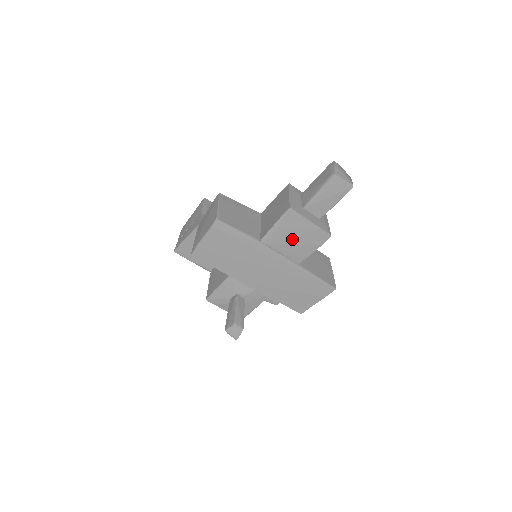
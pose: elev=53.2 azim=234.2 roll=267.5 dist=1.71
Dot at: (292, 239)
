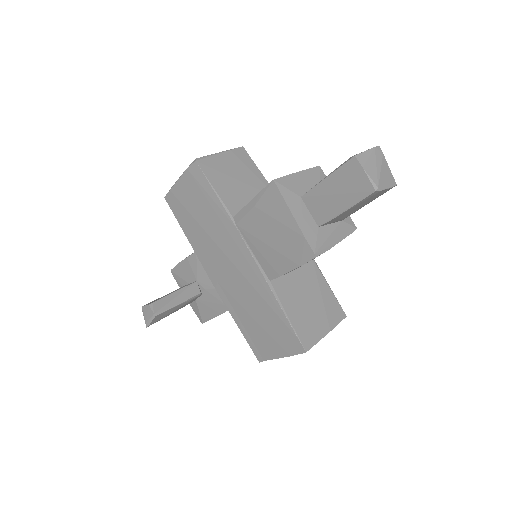
Dot at: (267, 234)
